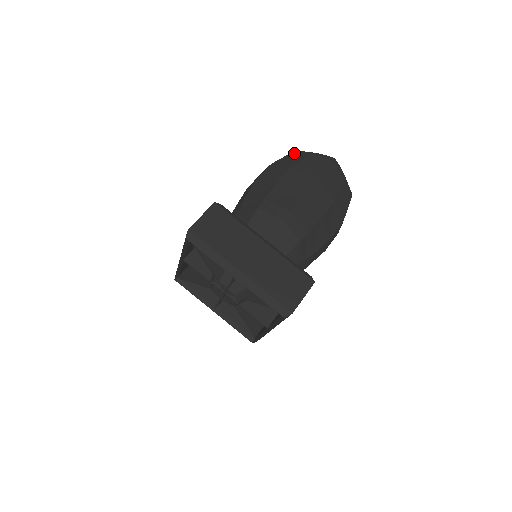
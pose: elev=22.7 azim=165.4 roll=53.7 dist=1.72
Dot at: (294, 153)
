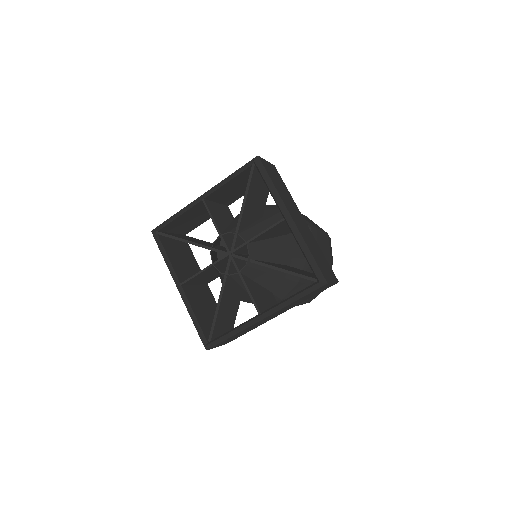
Dot at: occluded
